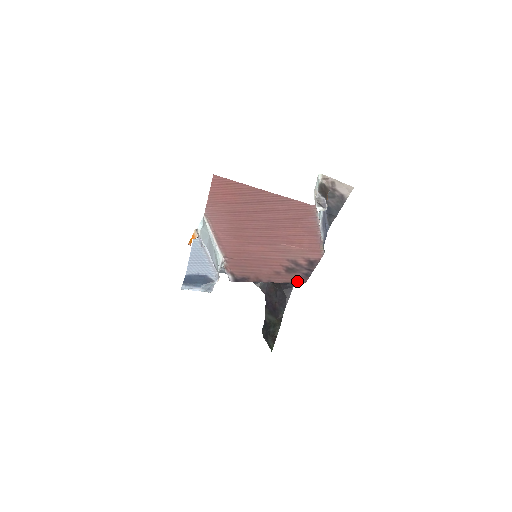
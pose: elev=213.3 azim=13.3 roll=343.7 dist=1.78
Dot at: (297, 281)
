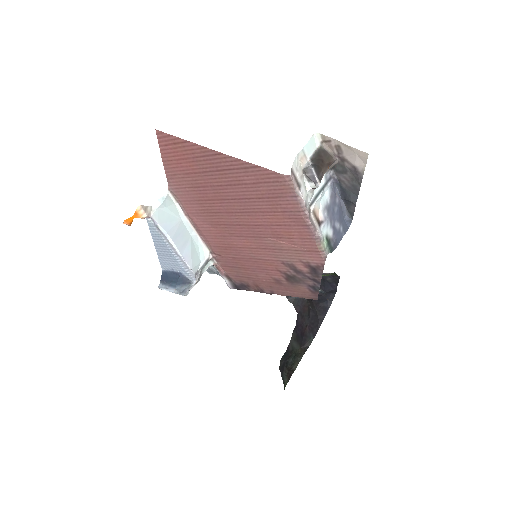
Dot at: (305, 296)
